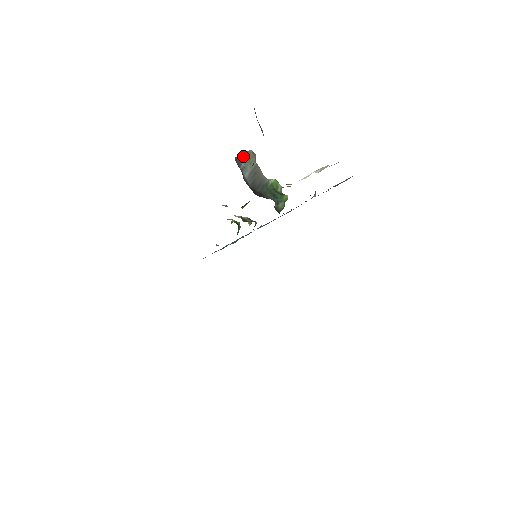
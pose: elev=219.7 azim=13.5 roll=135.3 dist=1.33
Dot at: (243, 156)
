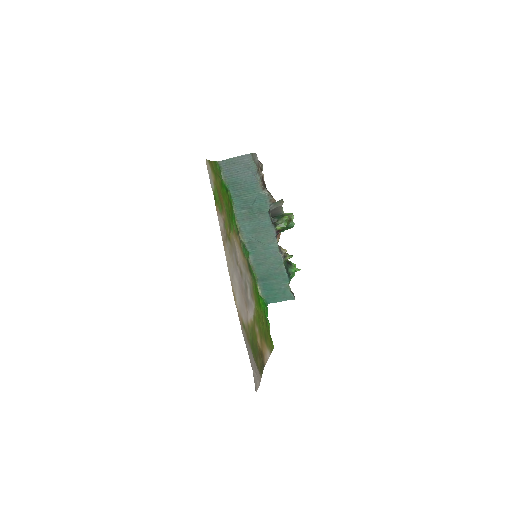
Dot at: (274, 203)
